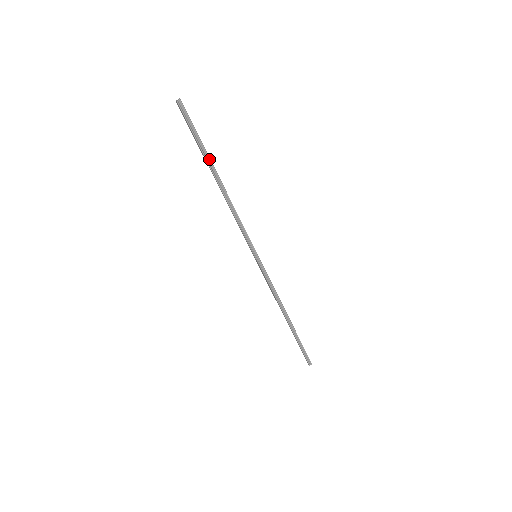
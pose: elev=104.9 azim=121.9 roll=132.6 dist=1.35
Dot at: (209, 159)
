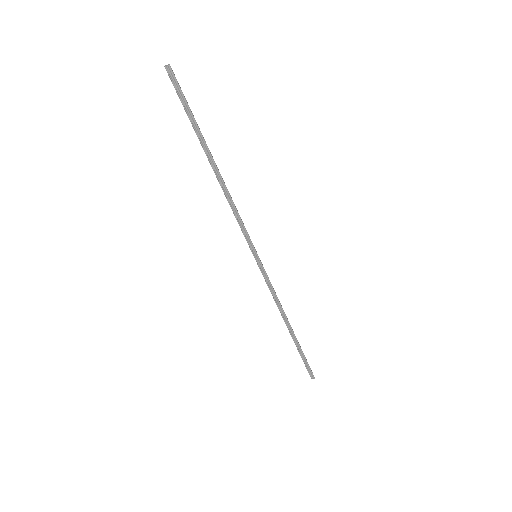
Dot at: (203, 140)
